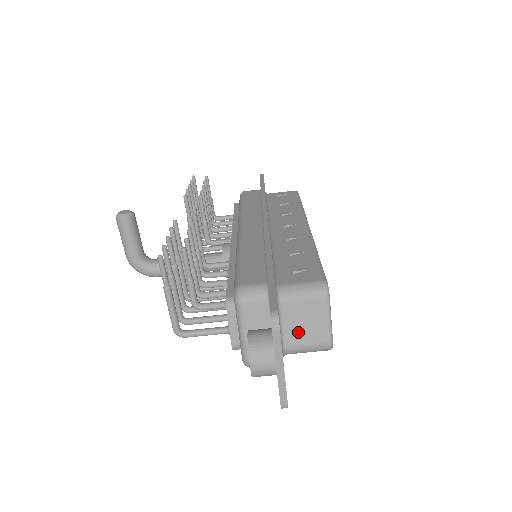
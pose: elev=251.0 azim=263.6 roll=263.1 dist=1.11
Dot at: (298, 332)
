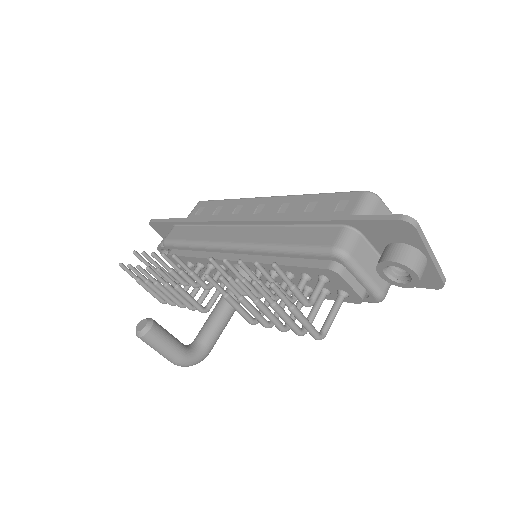
Dot at: occluded
